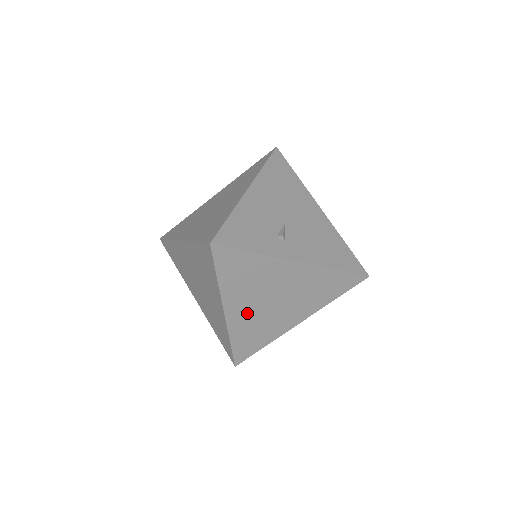
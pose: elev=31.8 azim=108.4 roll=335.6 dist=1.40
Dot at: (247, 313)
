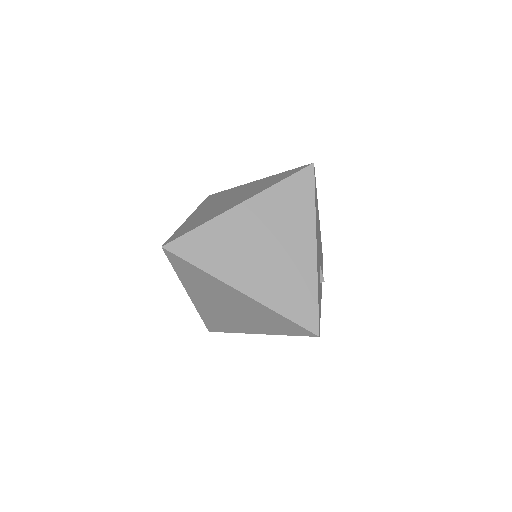
Dot at: occluded
